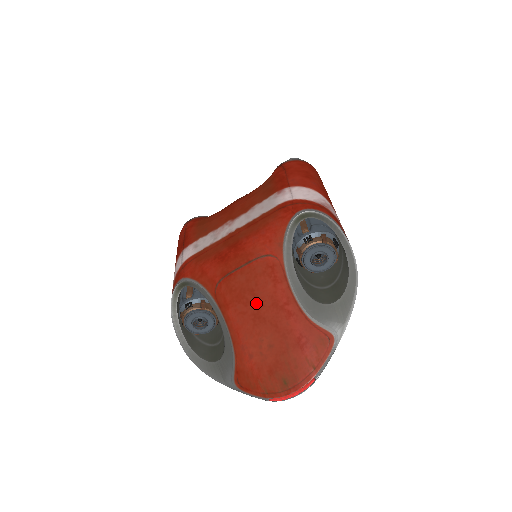
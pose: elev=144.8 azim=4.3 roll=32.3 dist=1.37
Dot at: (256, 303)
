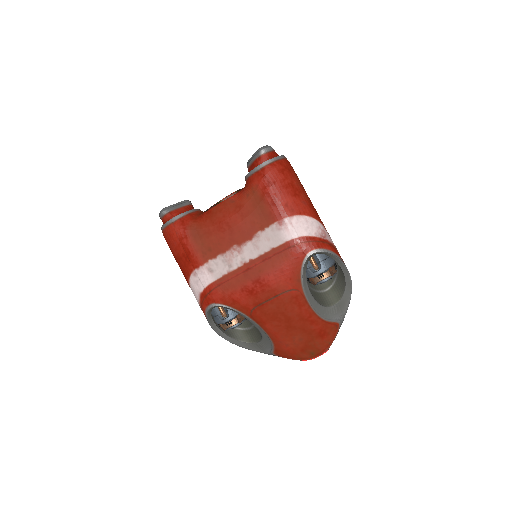
Dot at: (287, 320)
